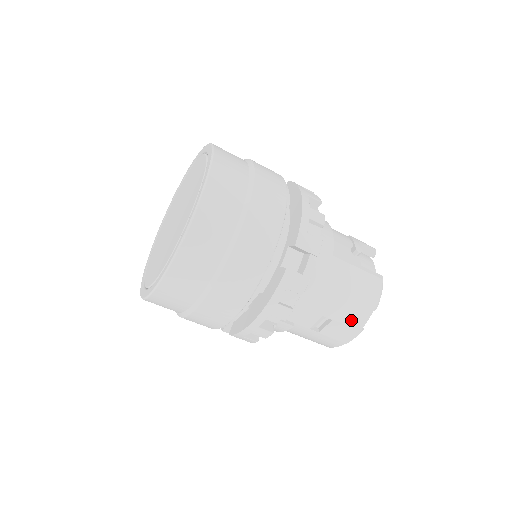
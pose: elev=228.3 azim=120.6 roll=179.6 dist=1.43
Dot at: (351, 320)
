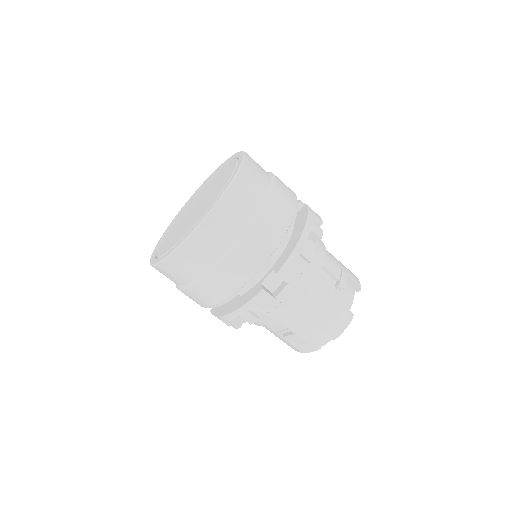
Dot at: (310, 339)
